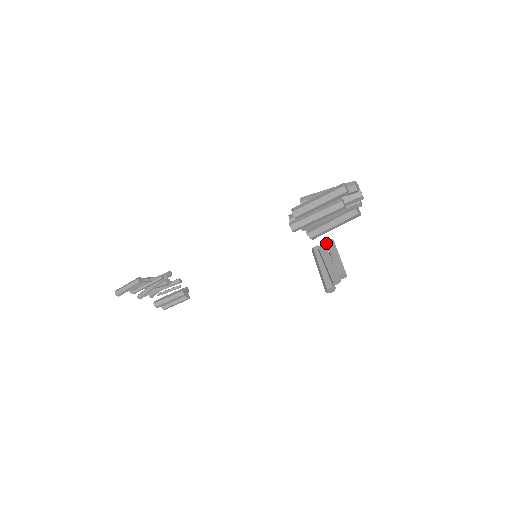
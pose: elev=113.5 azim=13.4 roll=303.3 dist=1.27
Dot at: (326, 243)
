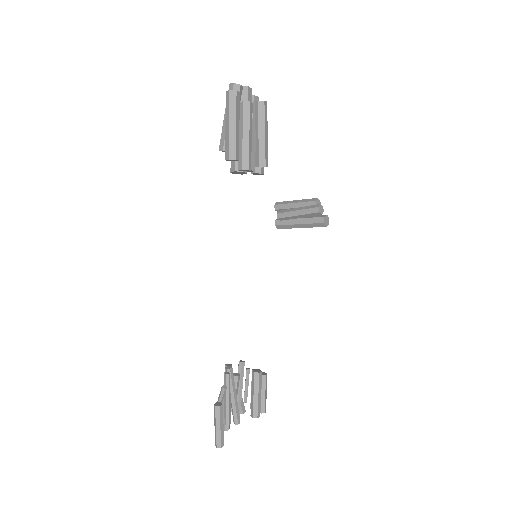
Dot at: (277, 210)
